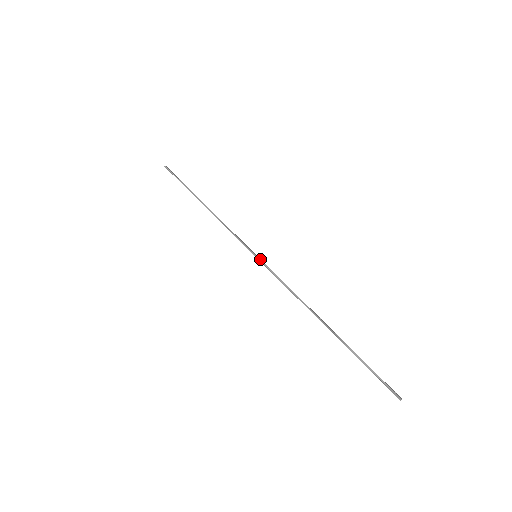
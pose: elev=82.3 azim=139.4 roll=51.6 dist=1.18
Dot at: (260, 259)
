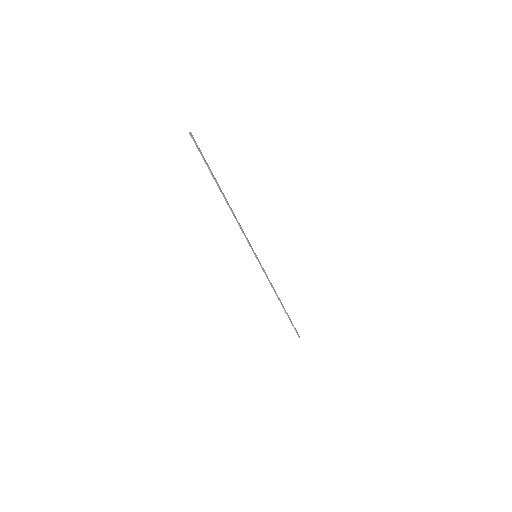
Dot at: occluded
